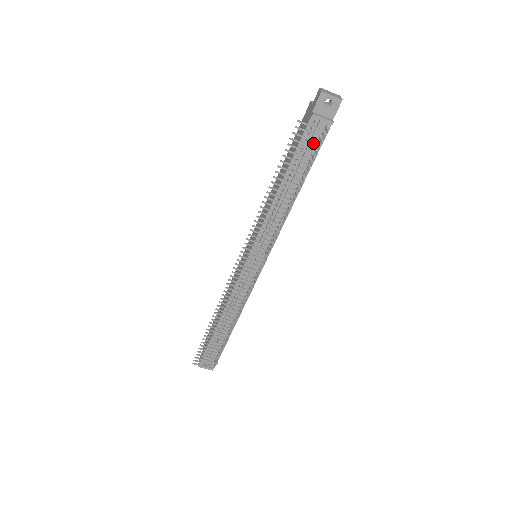
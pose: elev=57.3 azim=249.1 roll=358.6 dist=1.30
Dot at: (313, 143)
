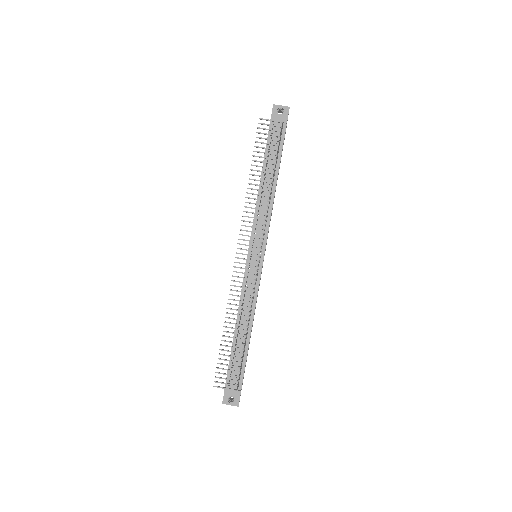
Dot at: (276, 139)
